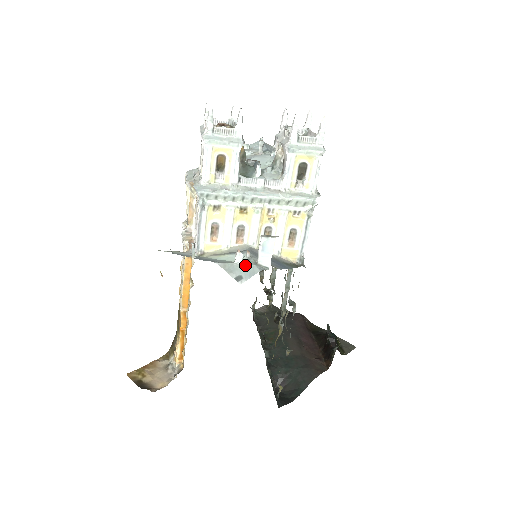
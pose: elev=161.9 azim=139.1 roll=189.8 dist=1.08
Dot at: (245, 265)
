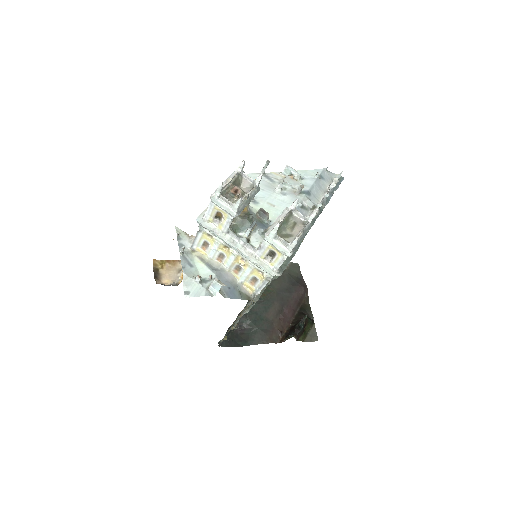
Dot at: (199, 285)
